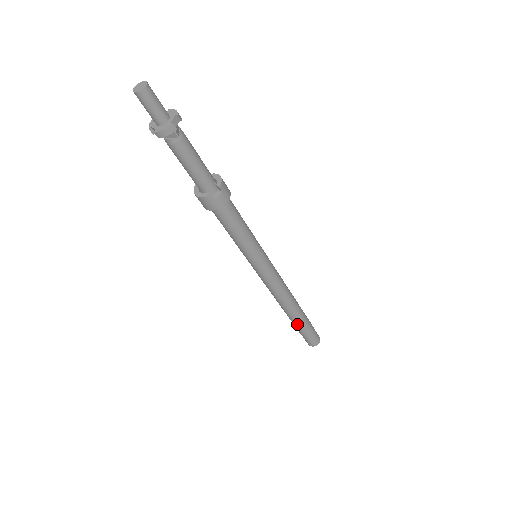
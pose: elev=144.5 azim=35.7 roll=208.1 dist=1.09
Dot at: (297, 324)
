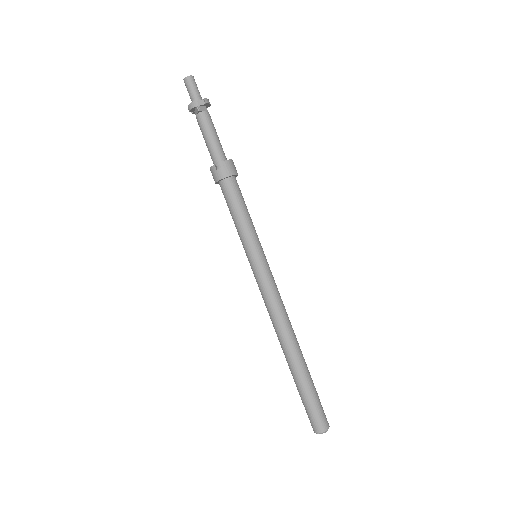
Dot at: (294, 376)
